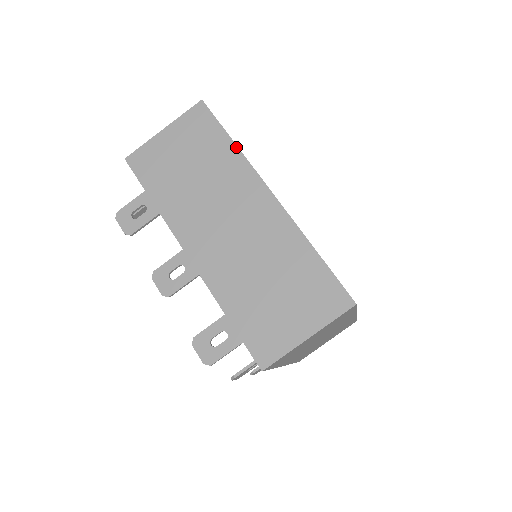
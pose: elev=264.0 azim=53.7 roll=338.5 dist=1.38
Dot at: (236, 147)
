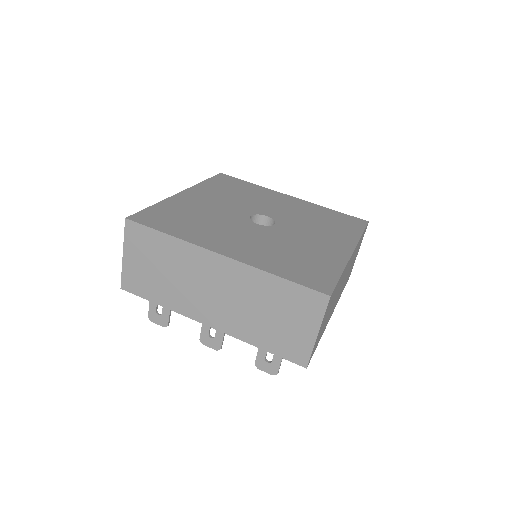
Dot at: (174, 238)
